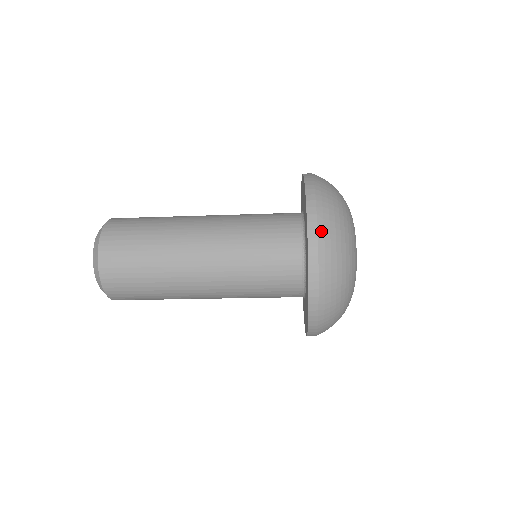
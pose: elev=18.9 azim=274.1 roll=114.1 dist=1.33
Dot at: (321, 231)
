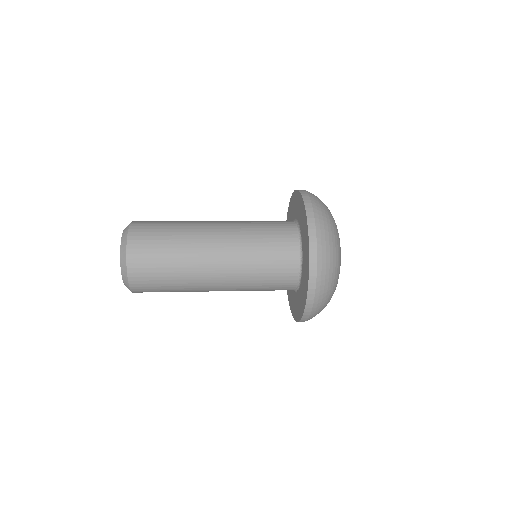
Dot at: (316, 304)
